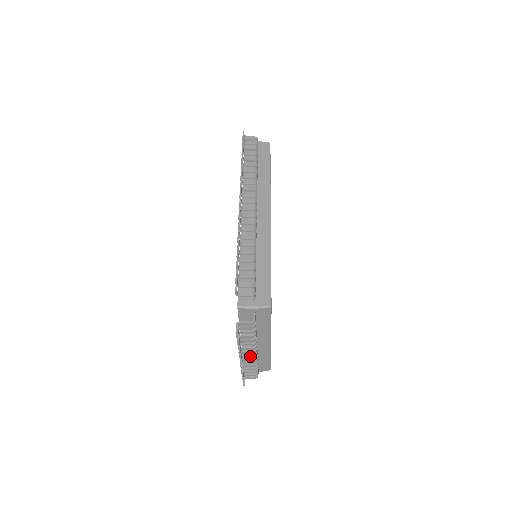
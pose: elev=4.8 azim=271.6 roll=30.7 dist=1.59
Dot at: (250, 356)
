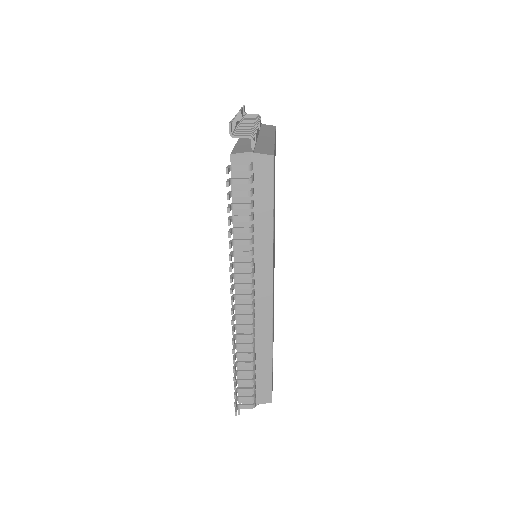
Dot at: occluded
